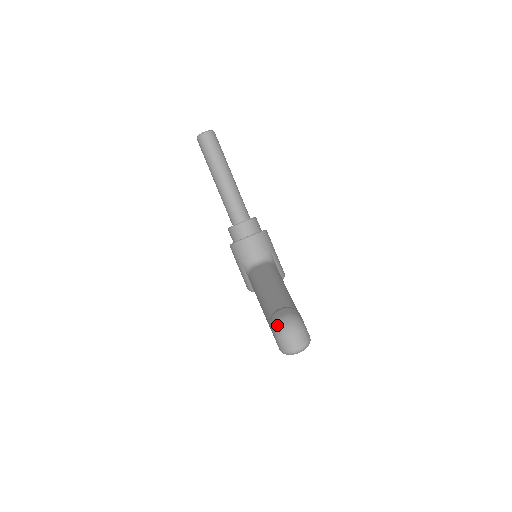
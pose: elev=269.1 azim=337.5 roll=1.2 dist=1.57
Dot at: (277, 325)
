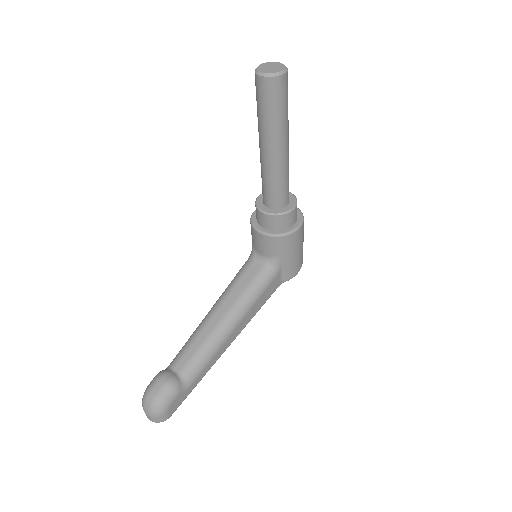
Dot at: (145, 393)
